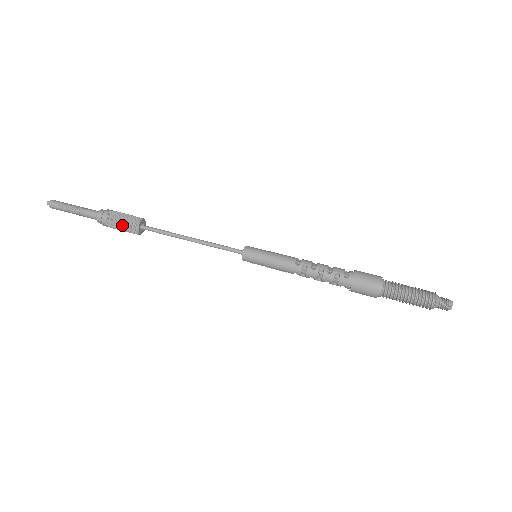
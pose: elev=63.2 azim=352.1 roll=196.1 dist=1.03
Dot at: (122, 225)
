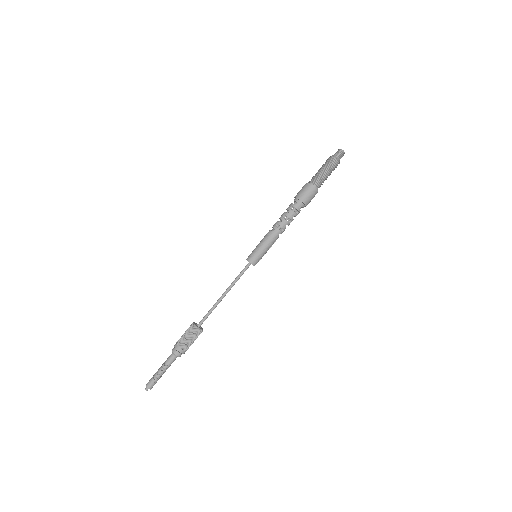
Dot at: (190, 338)
